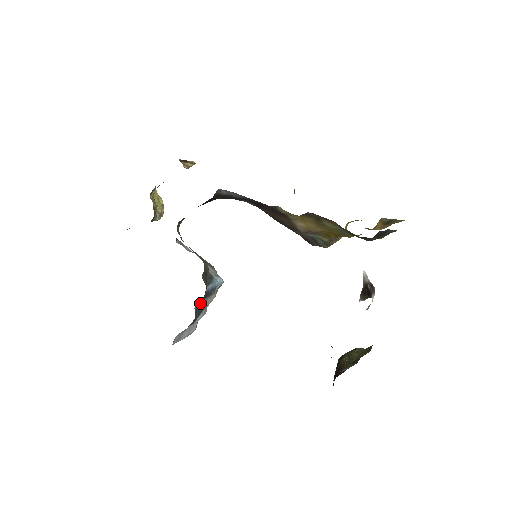
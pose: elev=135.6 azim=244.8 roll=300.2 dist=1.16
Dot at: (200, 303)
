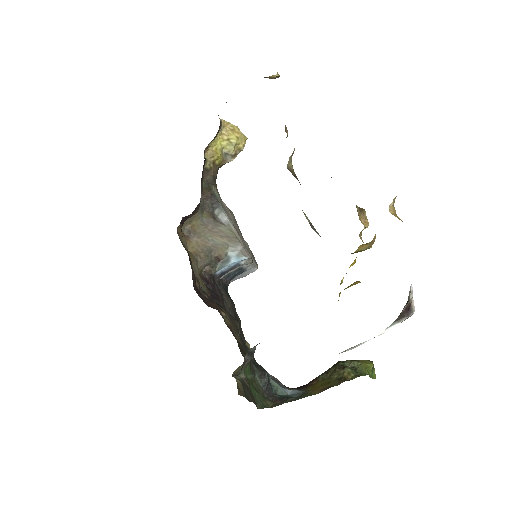
Dot at: (228, 272)
